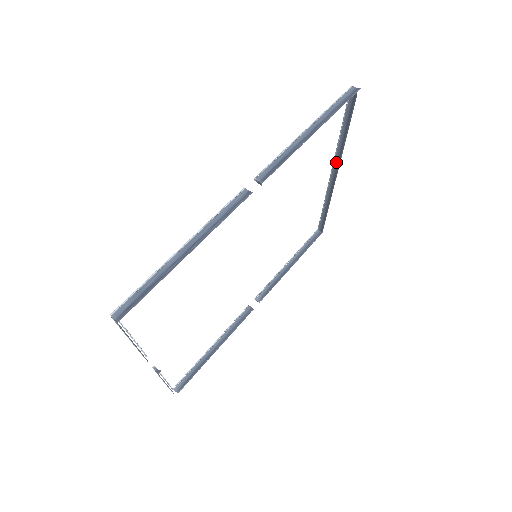
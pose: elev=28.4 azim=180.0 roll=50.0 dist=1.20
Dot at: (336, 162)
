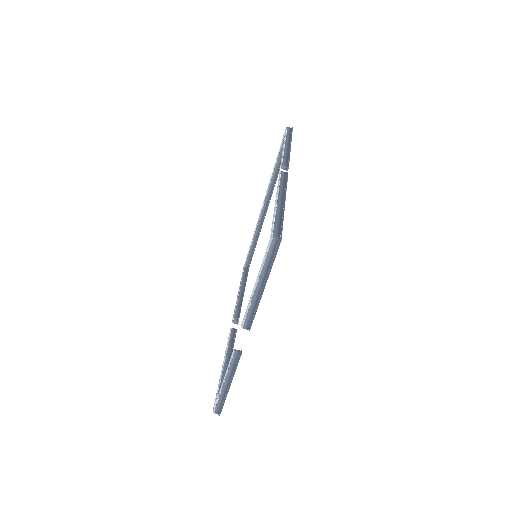
Dot at: (269, 192)
